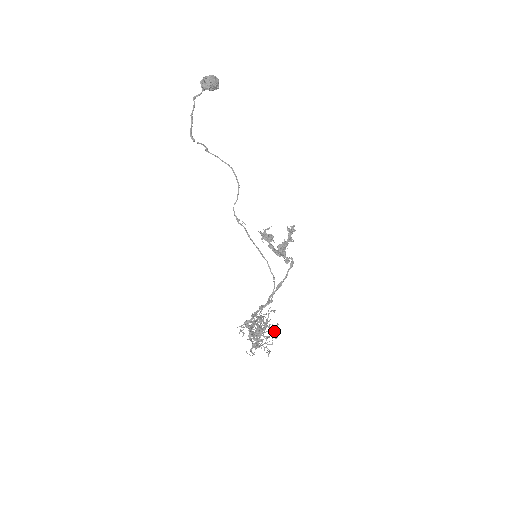
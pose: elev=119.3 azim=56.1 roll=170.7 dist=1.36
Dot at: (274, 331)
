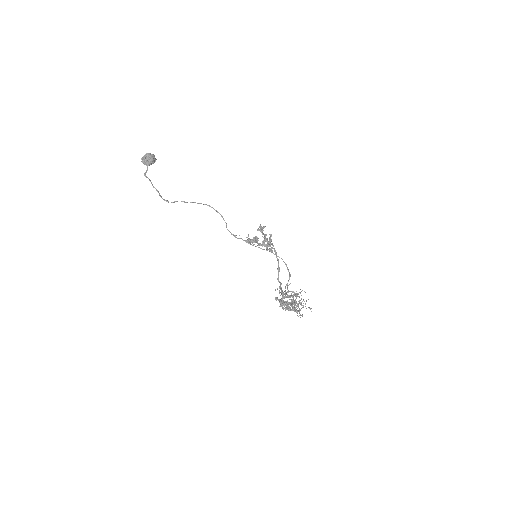
Dot at: (305, 292)
